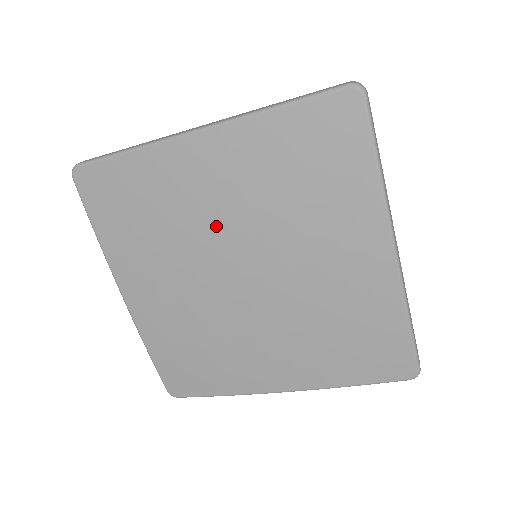
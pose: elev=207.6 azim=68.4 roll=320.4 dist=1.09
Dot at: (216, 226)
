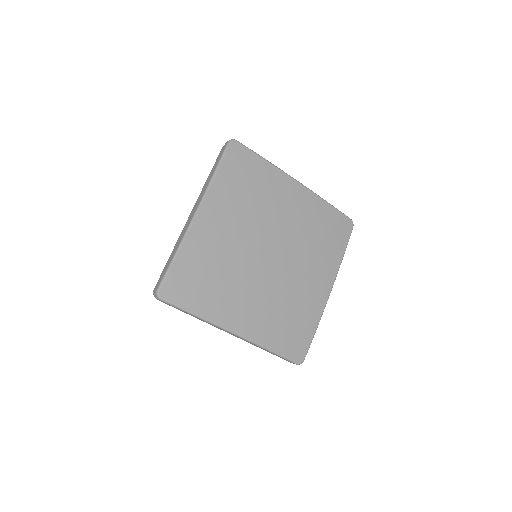
Dot at: (279, 222)
